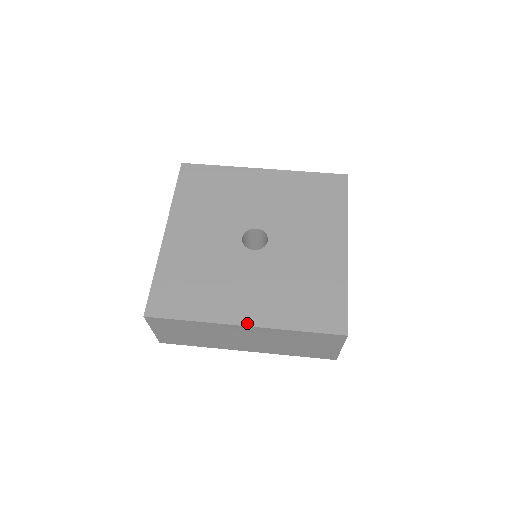
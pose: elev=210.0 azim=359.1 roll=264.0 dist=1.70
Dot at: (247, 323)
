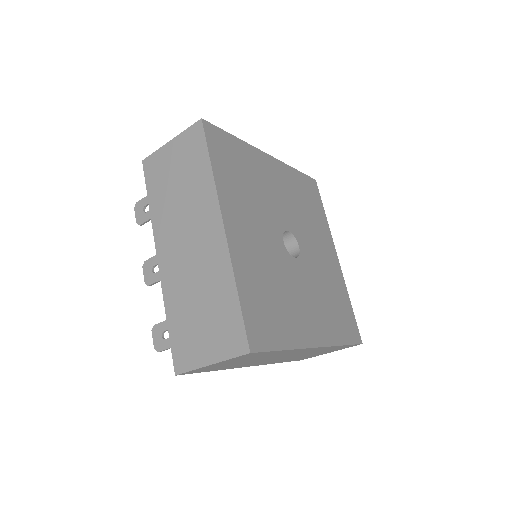
Dot at: (318, 344)
